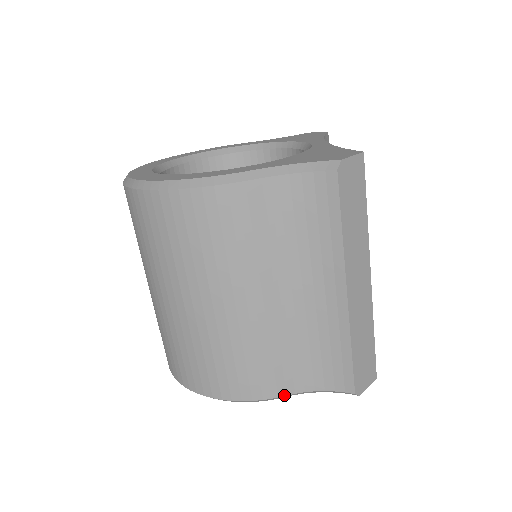
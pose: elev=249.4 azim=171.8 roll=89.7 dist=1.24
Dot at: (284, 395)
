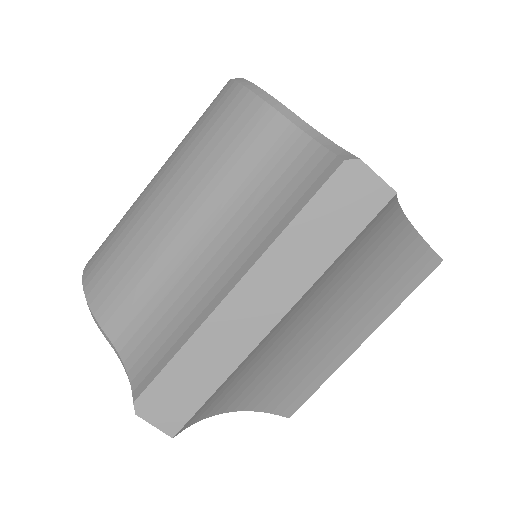
Dot at: (106, 333)
